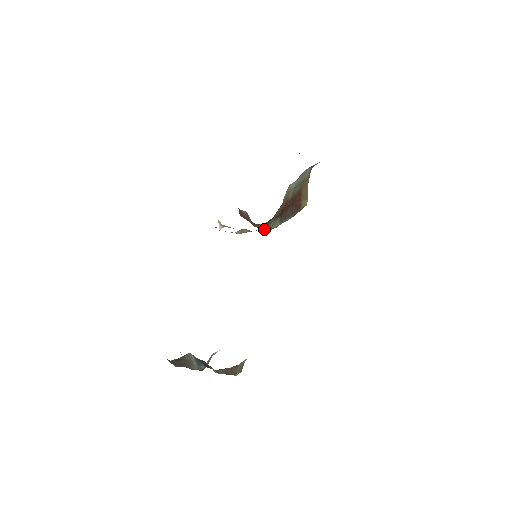
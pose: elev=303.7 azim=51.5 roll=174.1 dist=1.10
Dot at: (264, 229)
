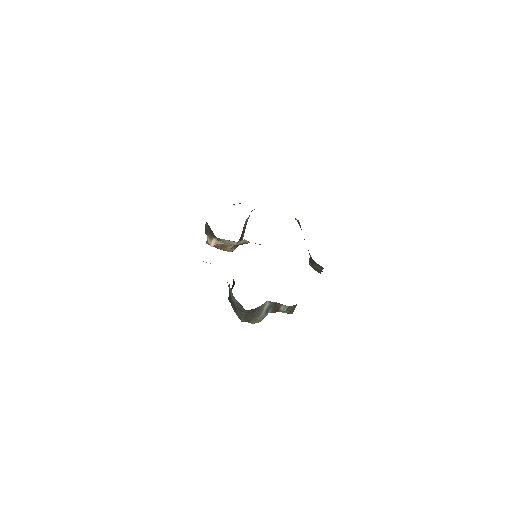
Dot at: (229, 251)
